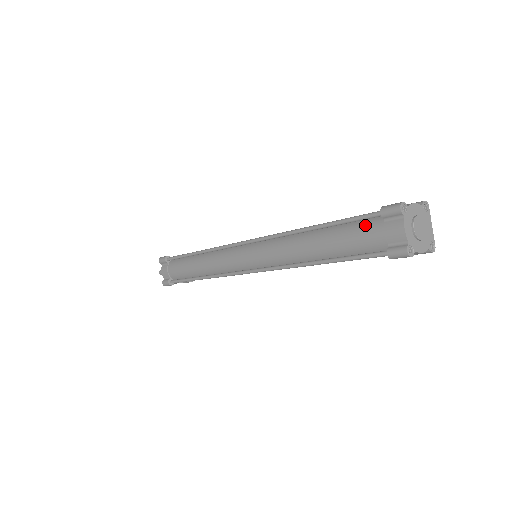
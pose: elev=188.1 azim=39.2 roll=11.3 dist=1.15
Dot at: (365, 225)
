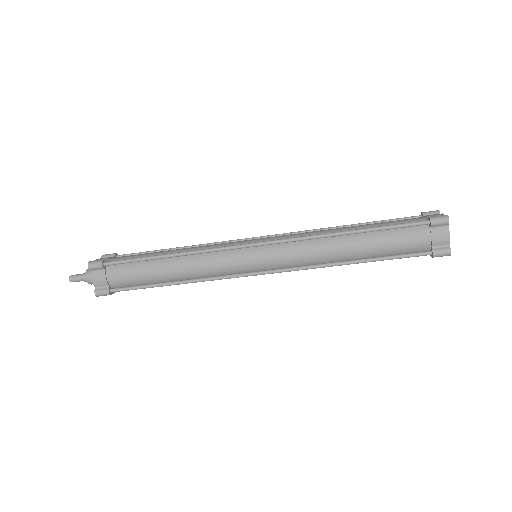
Dot at: occluded
